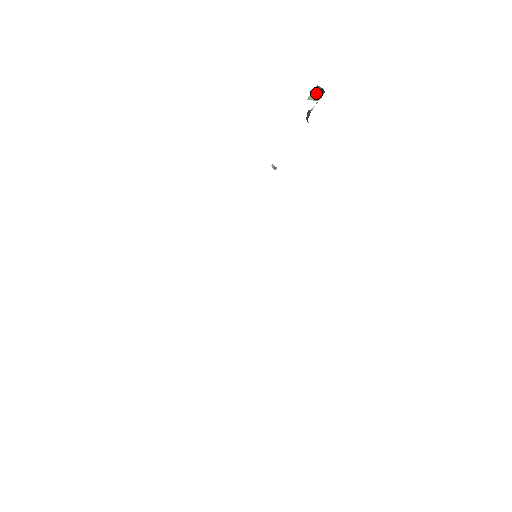
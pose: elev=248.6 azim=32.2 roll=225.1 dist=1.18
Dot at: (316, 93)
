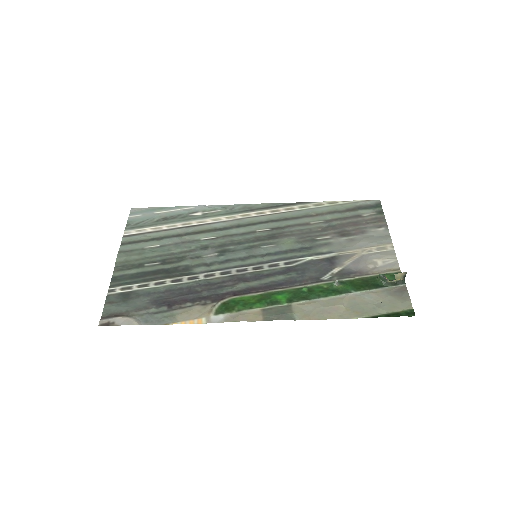
Dot at: (401, 275)
